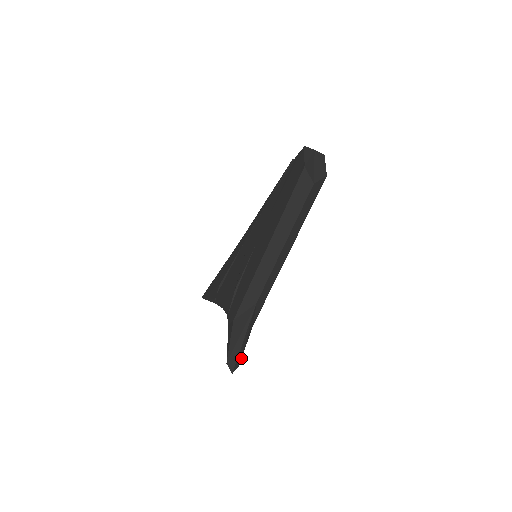
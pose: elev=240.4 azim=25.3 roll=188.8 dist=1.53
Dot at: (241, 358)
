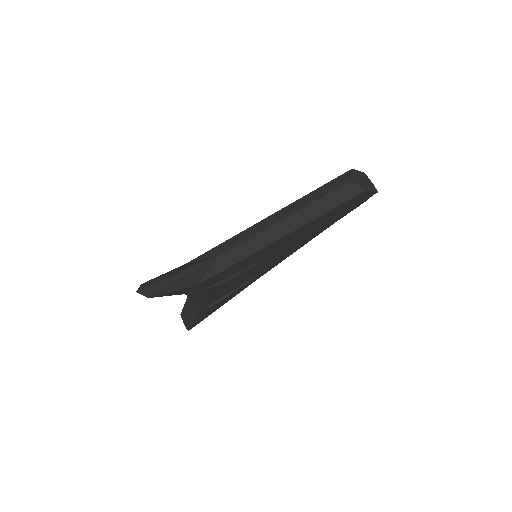
Dot at: (158, 295)
